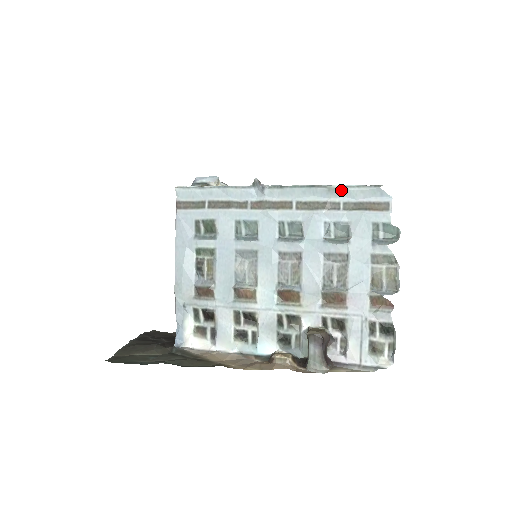
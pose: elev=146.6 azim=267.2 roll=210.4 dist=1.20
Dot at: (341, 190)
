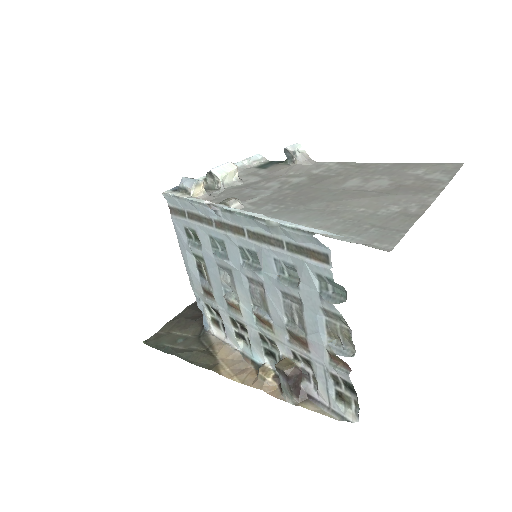
Dot at: (279, 228)
